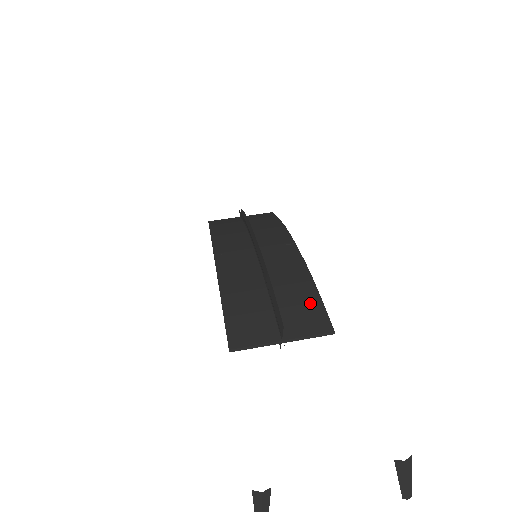
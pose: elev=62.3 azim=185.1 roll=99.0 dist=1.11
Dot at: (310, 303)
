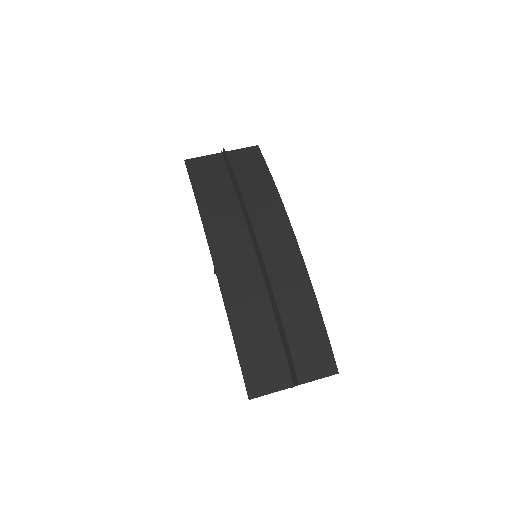
Dot at: (317, 340)
